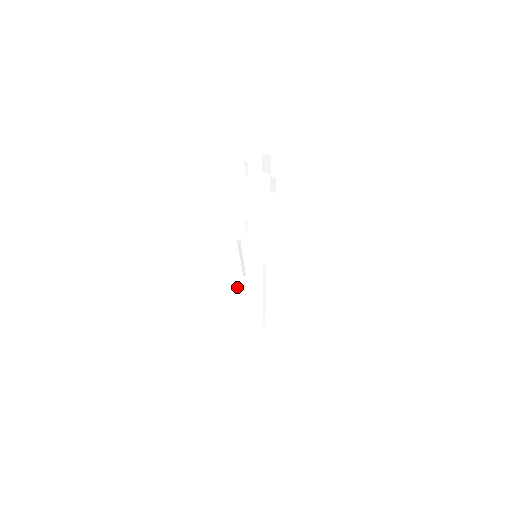
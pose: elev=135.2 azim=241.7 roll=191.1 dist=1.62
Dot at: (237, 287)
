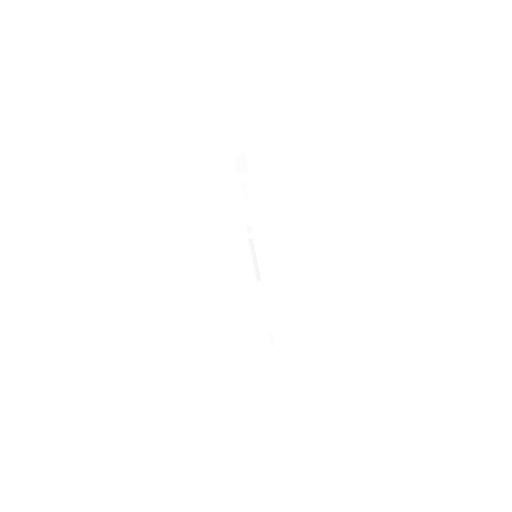
Dot at: (261, 296)
